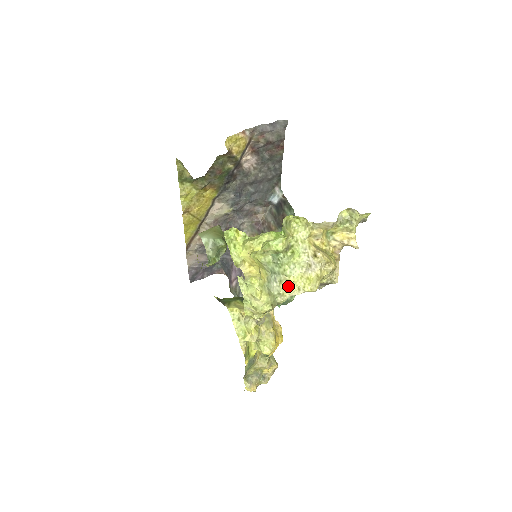
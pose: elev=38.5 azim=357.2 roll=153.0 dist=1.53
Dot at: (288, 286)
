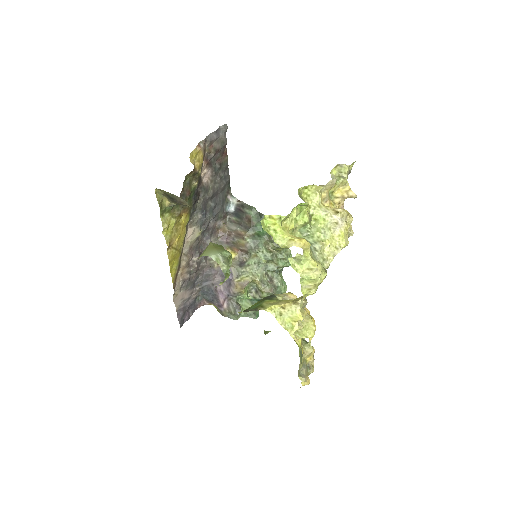
Dot at: (327, 250)
